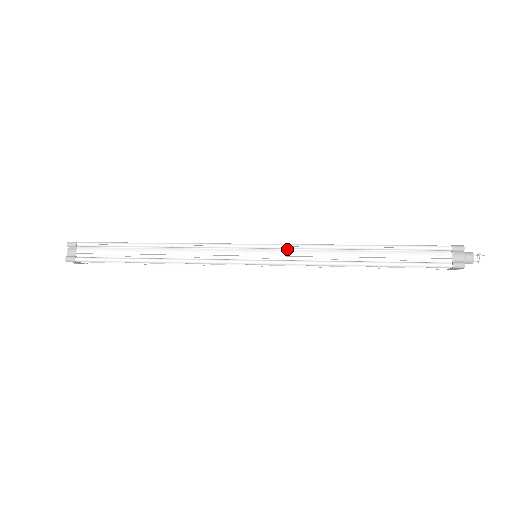
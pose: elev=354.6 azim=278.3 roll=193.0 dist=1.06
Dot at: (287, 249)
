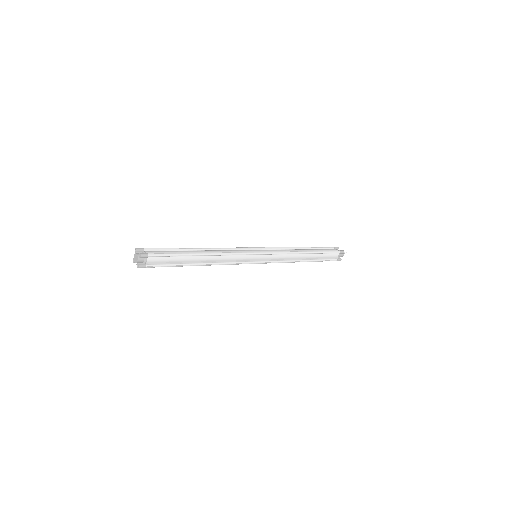
Dot at: (275, 254)
